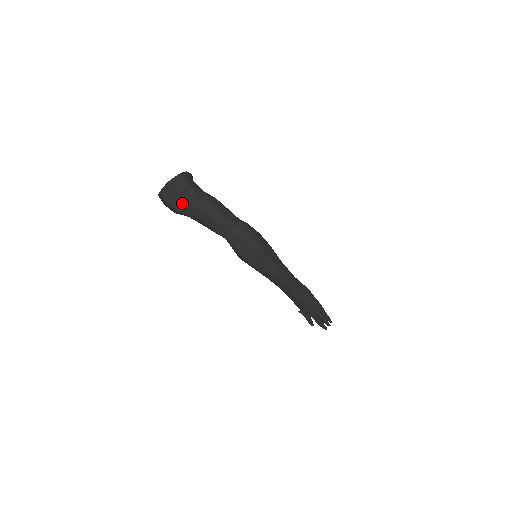
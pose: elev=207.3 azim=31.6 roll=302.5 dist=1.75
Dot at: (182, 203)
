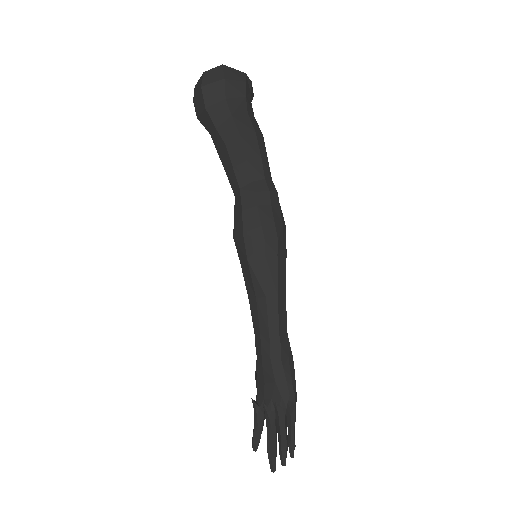
Dot at: (220, 99)
